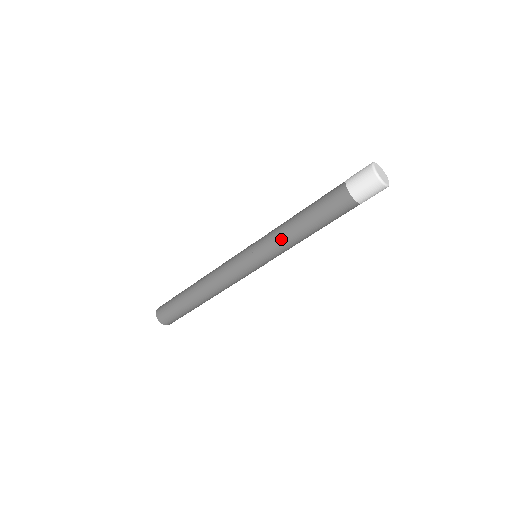
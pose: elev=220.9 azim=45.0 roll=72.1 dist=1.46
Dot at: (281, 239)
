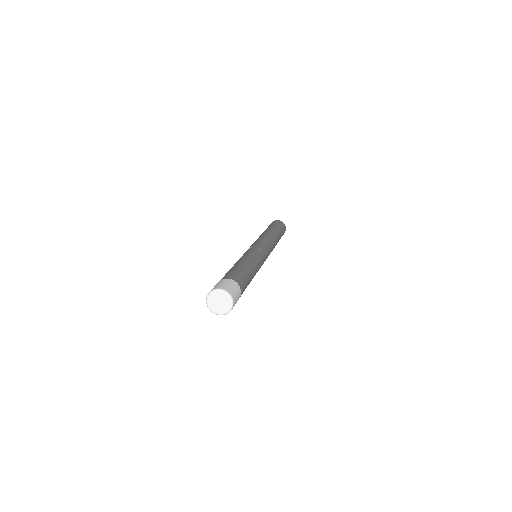
Dot at: occluded
